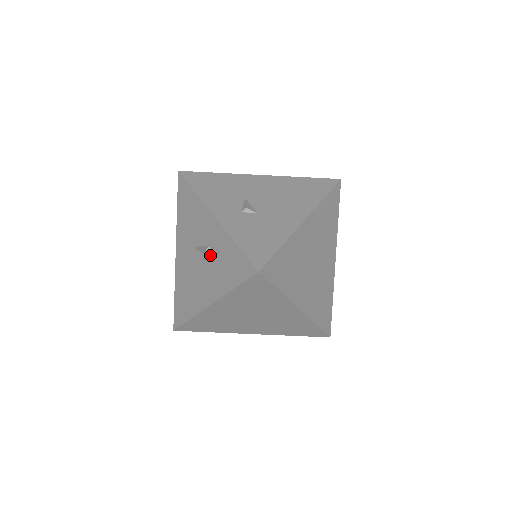
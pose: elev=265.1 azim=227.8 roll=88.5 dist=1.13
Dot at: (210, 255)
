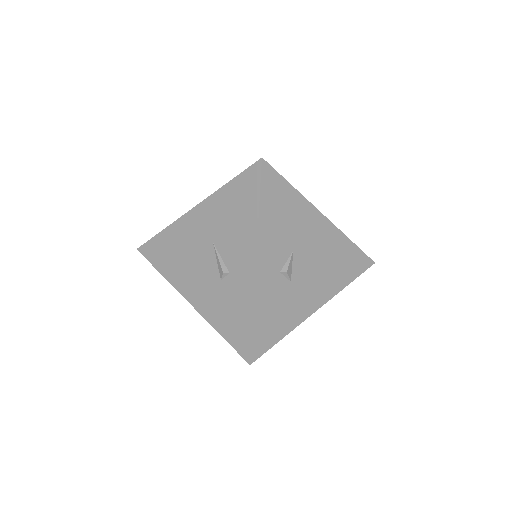
Dot at: (223, 279)
